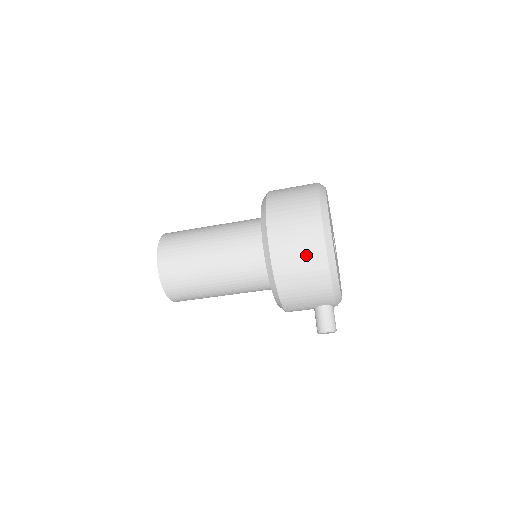
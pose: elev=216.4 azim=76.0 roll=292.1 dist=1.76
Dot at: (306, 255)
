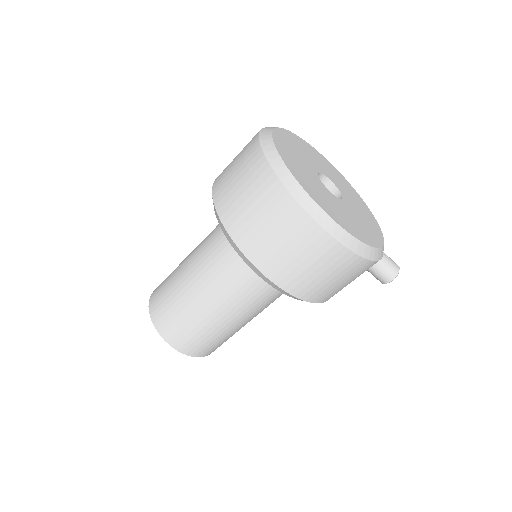
Dot at: (330, 269)
